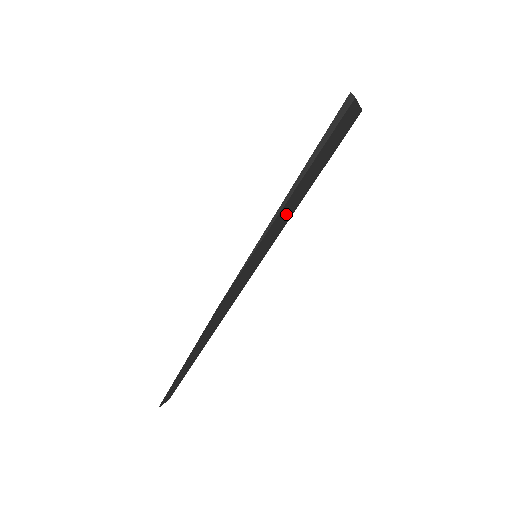
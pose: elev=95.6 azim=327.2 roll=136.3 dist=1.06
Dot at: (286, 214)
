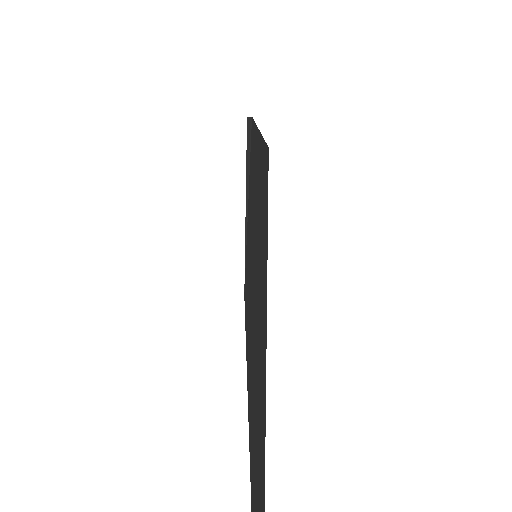
Dot at: (259, 212)
